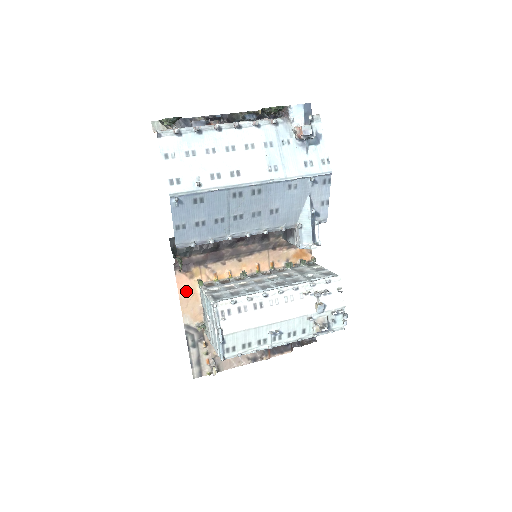
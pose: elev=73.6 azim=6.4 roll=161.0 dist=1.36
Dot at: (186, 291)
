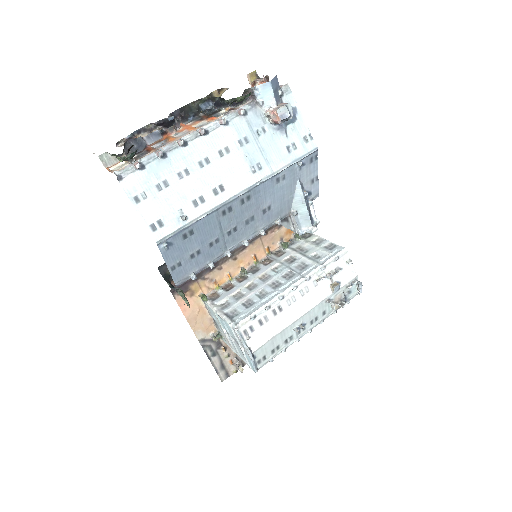
Dot at: (191, 310)
